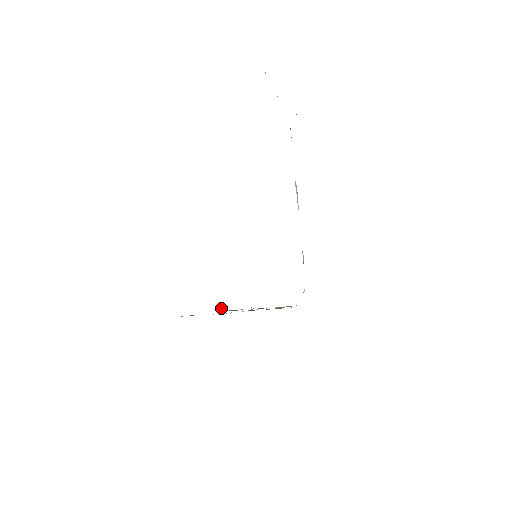
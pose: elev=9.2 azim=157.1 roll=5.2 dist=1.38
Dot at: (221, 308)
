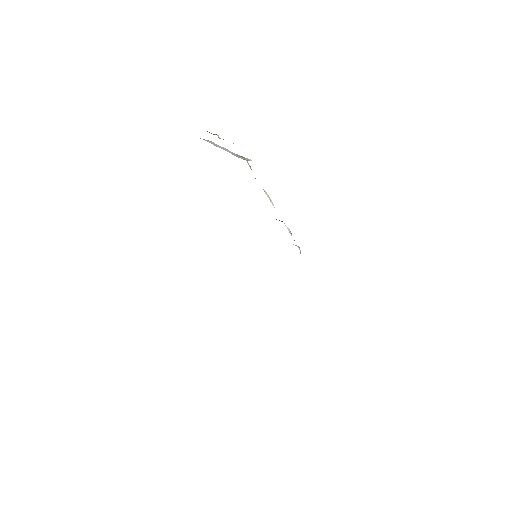
Dot at: occluded
